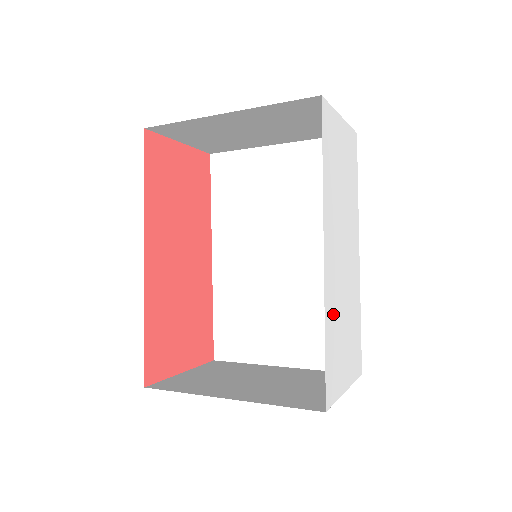
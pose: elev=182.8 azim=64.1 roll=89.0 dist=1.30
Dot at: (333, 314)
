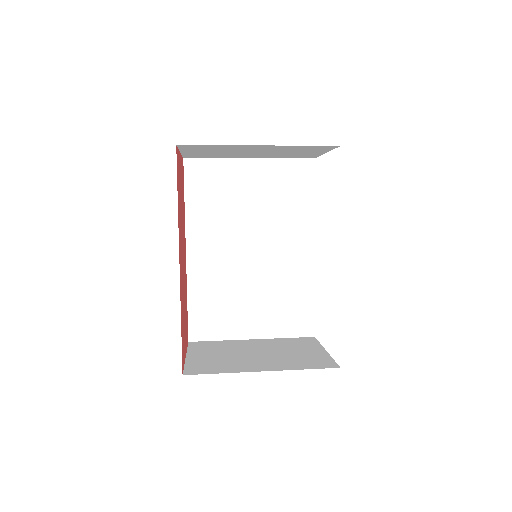
Dot at: occluded
